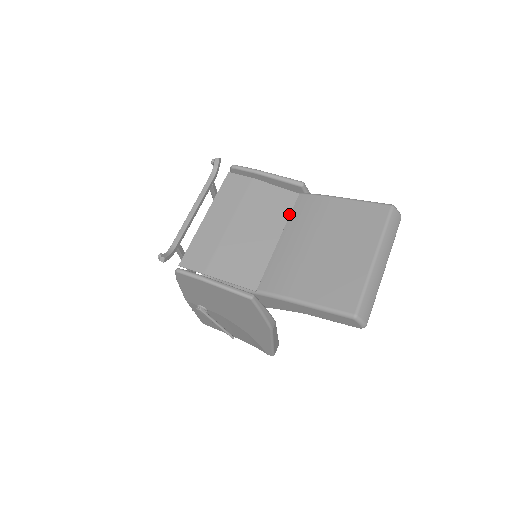
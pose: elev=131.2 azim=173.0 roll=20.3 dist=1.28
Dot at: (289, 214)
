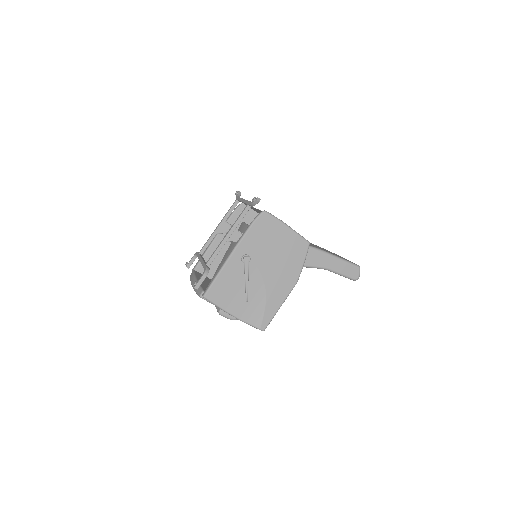
Dot at: occluded
